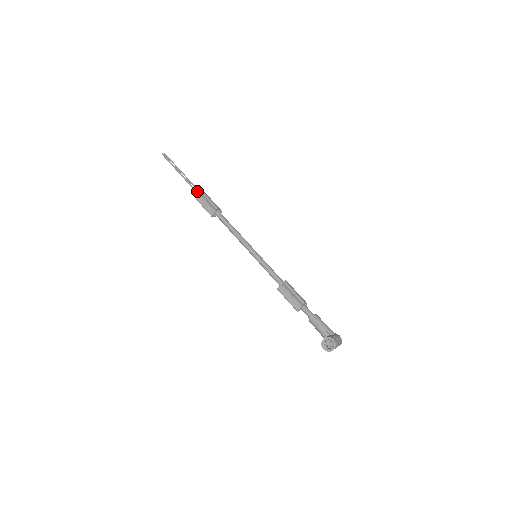
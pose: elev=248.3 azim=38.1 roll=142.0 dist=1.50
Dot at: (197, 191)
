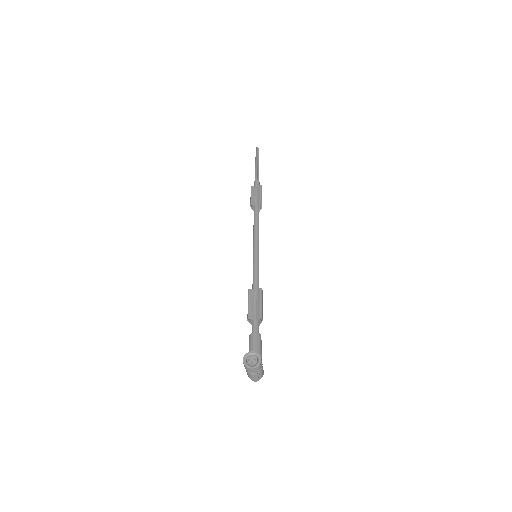
Dot at: (257, 184)
